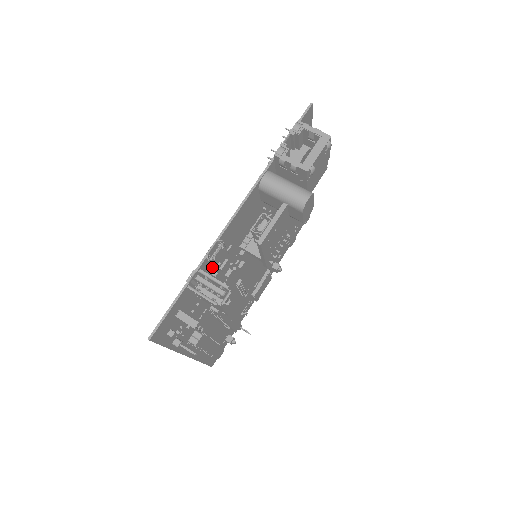
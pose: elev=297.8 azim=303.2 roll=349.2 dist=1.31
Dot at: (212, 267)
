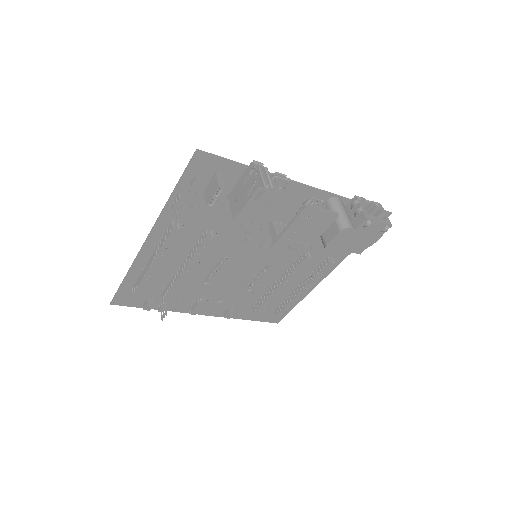
Dot at: occluded
